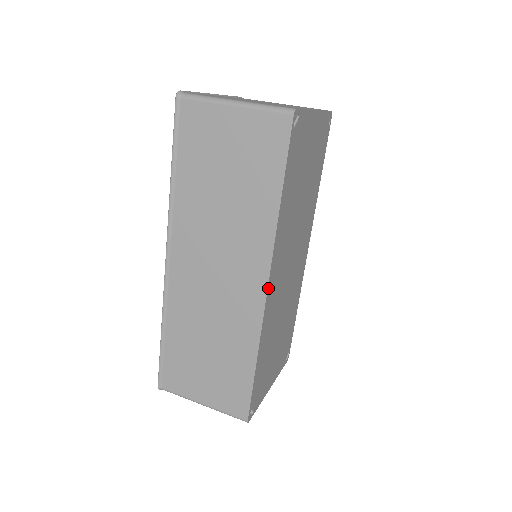
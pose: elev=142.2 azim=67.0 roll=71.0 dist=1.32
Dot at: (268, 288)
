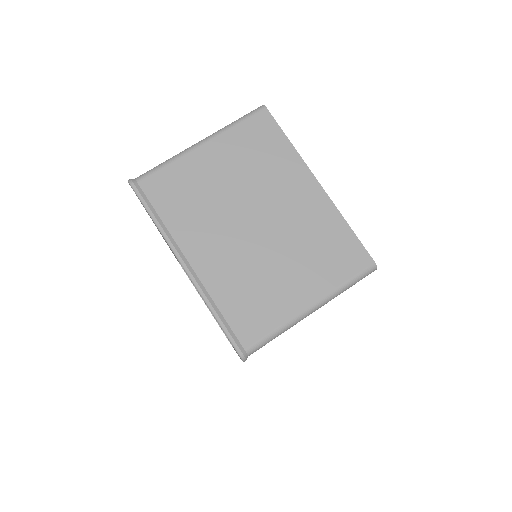
Dot at: occluded
